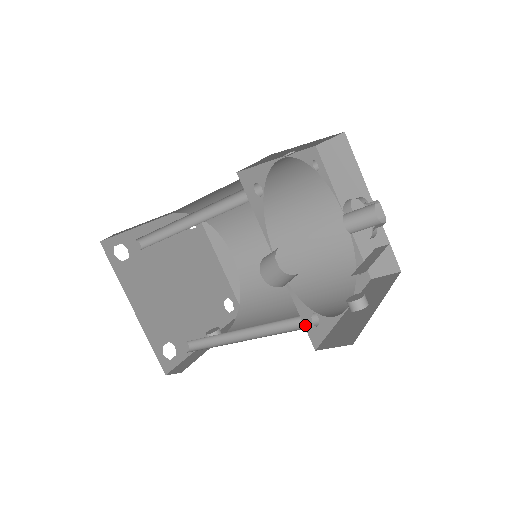
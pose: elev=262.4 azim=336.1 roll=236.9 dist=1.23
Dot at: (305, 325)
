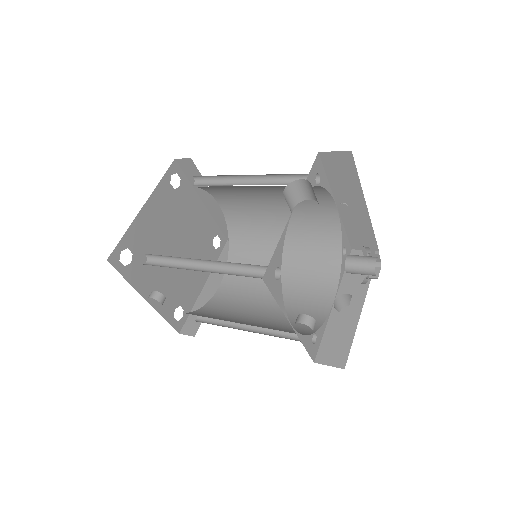
Dot at: (272, 259)
